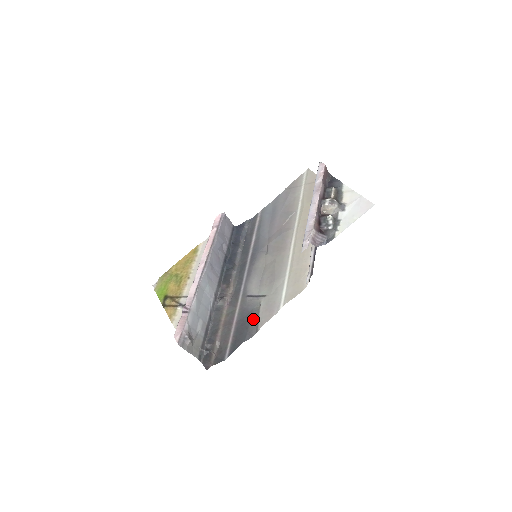
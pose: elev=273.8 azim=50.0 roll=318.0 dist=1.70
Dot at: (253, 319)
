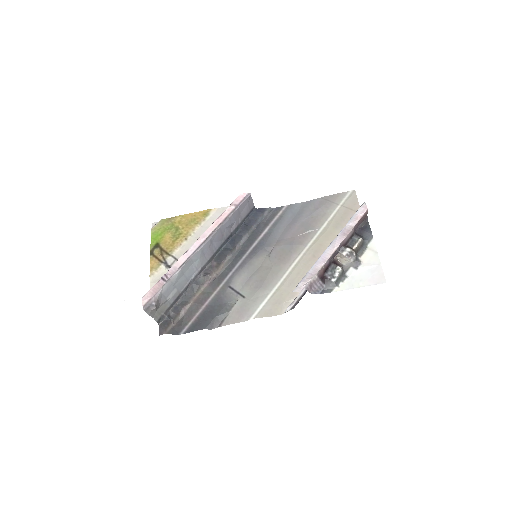
Dot at: (222, 313)
